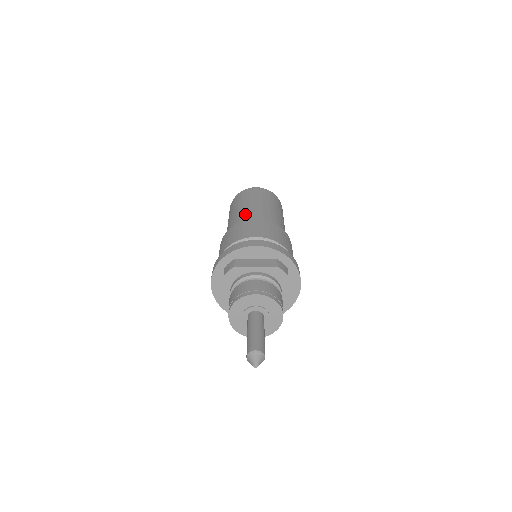
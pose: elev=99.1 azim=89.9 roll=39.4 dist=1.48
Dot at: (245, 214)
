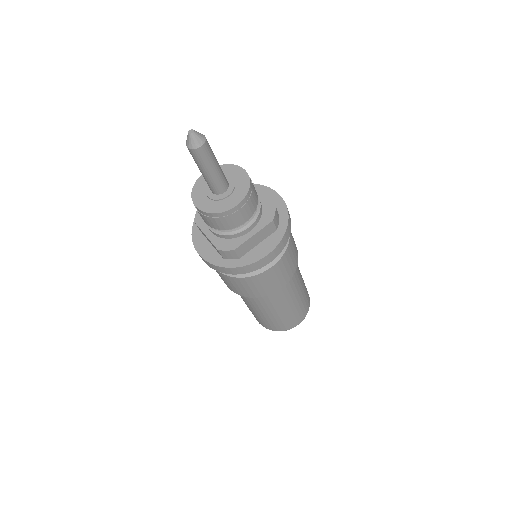
Dot at: occluded
